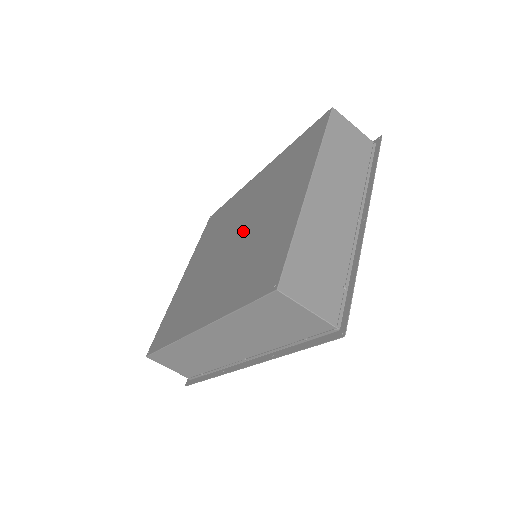
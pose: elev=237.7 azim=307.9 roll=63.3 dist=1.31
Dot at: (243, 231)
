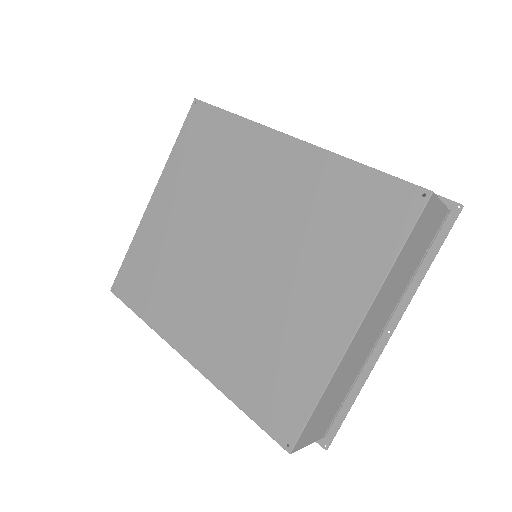
Dot at: (254, 261)
